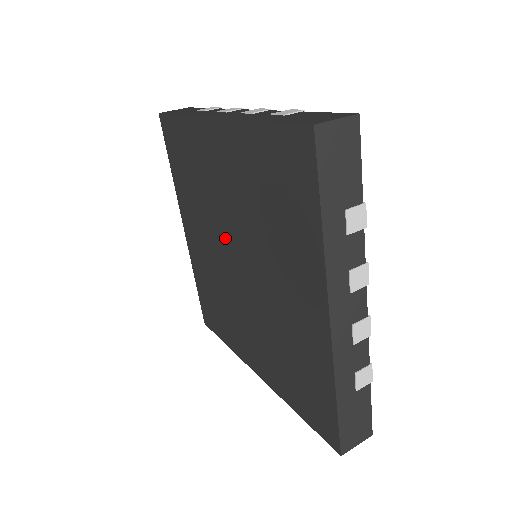
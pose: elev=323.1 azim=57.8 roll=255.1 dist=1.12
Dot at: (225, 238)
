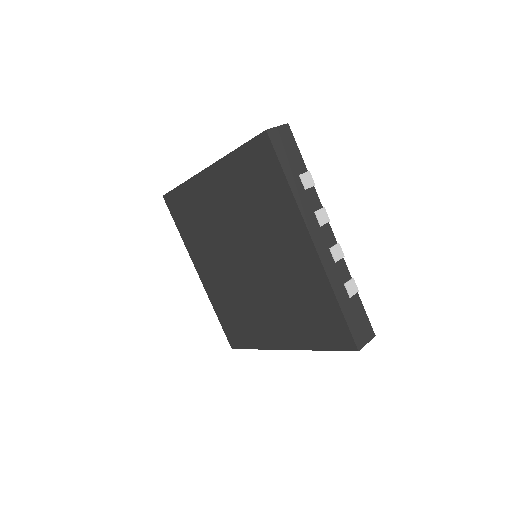
Dot at: (232, 250)
